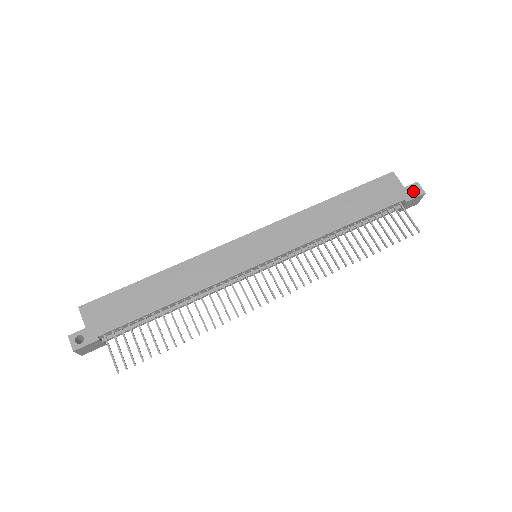
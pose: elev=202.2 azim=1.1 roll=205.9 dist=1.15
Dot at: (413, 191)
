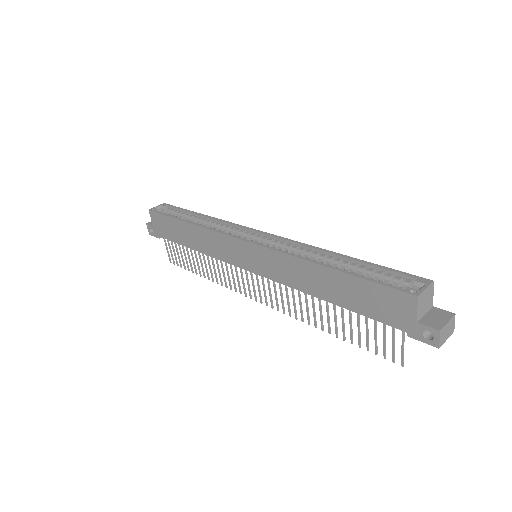
Dot at: (438, 327)
